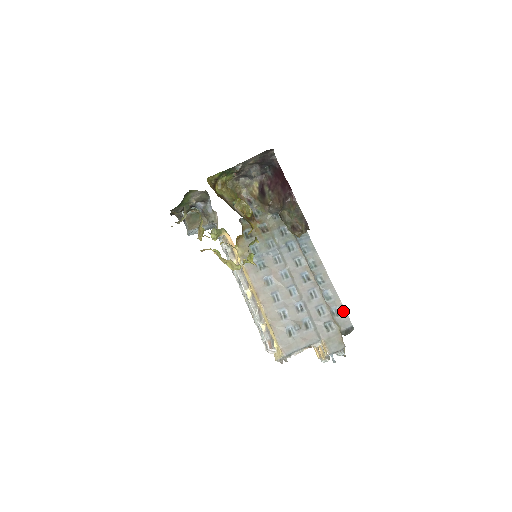
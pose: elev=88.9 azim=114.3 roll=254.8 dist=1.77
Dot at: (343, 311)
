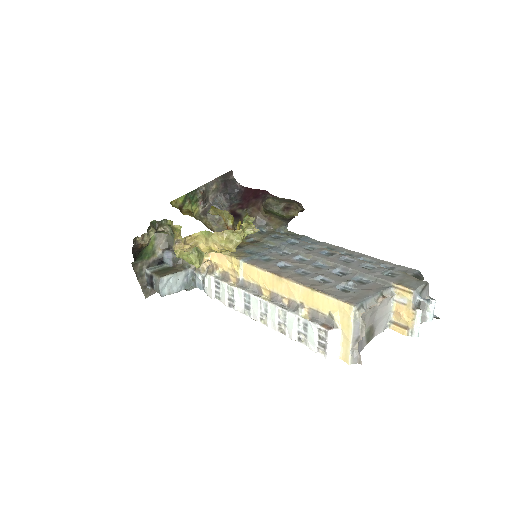
Dot at: (396, 266)
